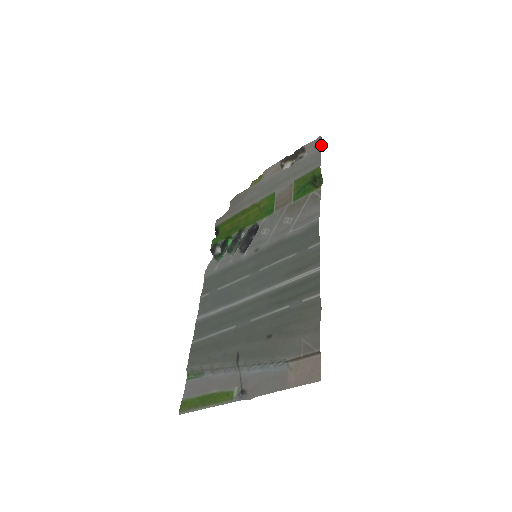
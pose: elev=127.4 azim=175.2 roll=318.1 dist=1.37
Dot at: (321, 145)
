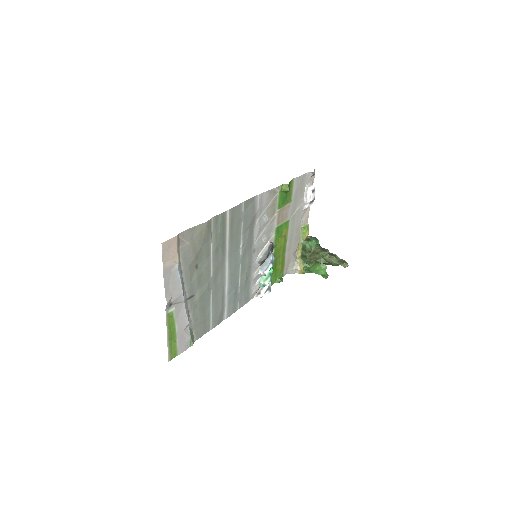
Dot at: (313, 174)
